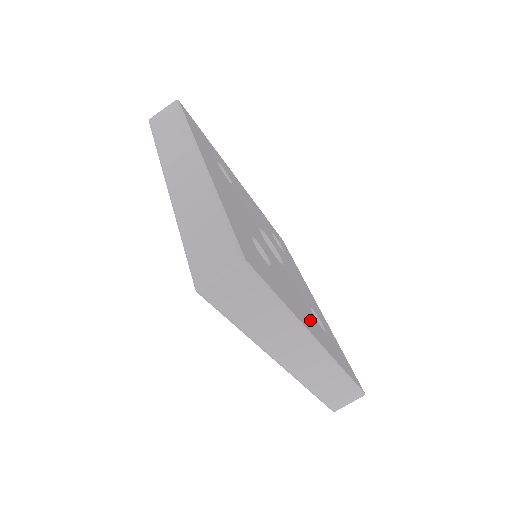
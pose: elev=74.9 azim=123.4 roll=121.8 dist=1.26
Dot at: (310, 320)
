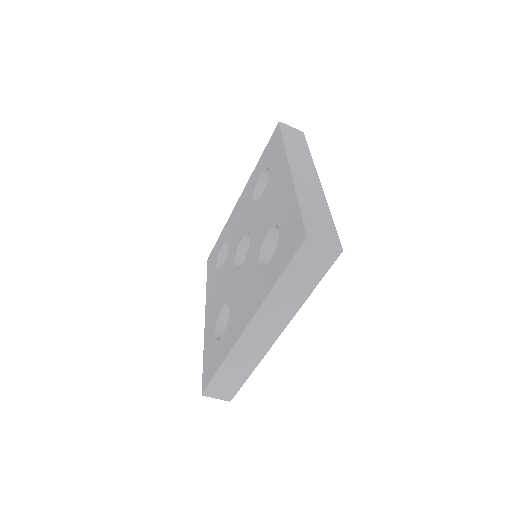
Dot at: occluded
